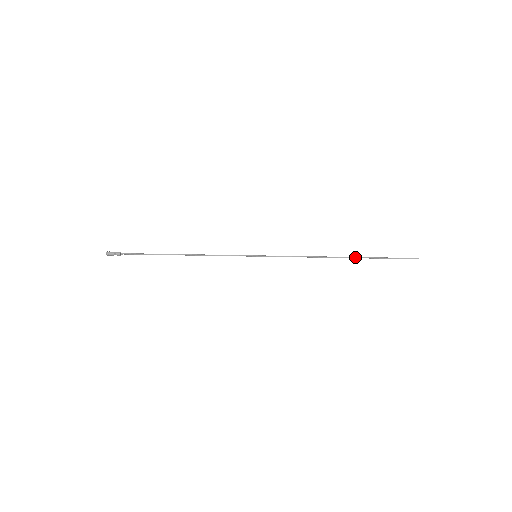
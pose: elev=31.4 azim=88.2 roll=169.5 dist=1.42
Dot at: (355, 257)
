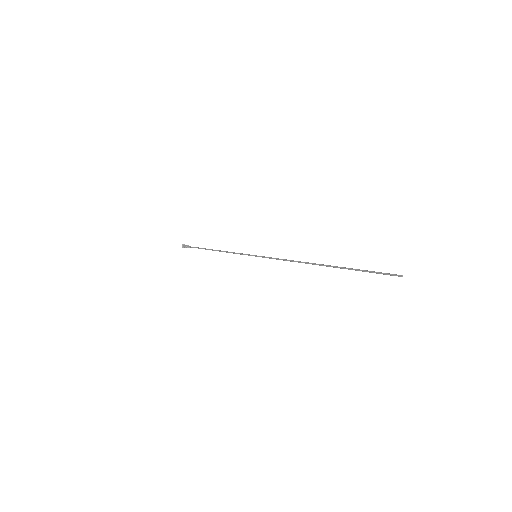
Dot at: occluded
